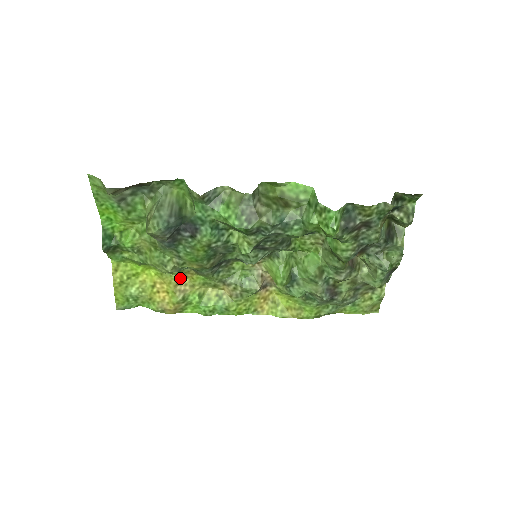
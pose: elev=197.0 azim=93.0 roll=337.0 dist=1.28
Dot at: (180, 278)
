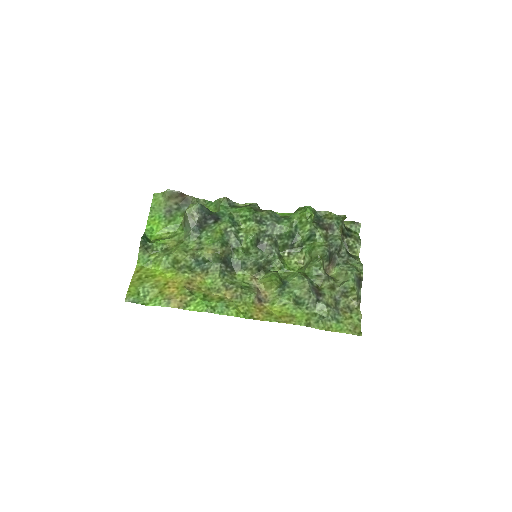
Dot at: (191, 280)
